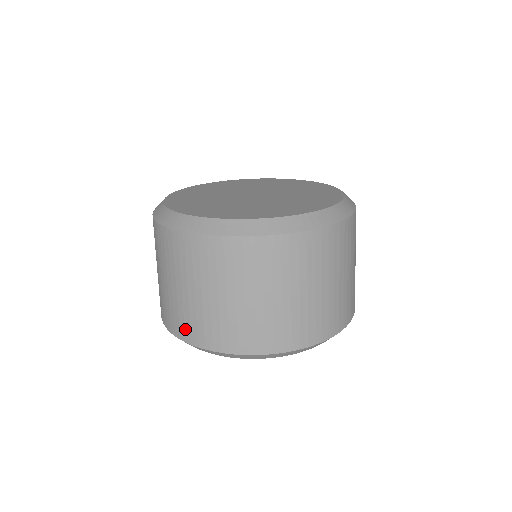
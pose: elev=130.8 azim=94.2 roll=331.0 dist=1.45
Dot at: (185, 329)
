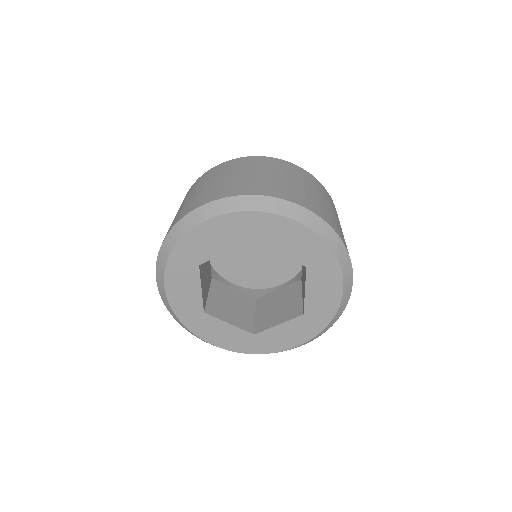
Dot at: (182, 214)
